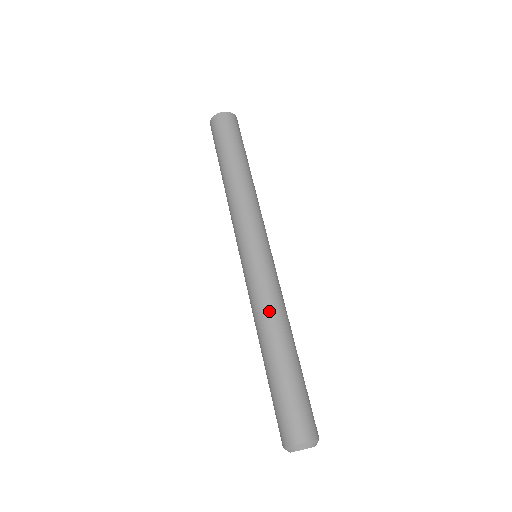
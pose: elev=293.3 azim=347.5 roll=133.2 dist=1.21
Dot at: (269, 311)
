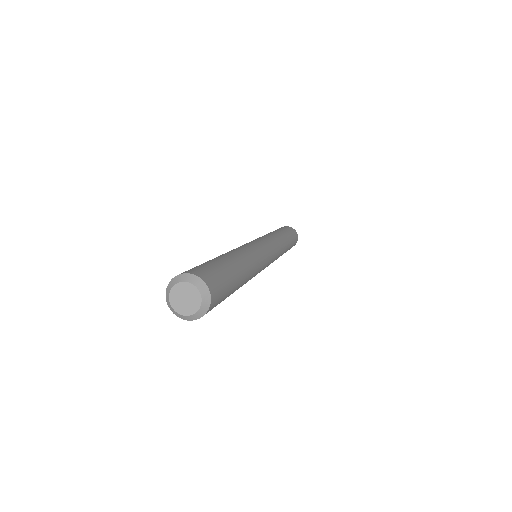
Dot at: occluded
